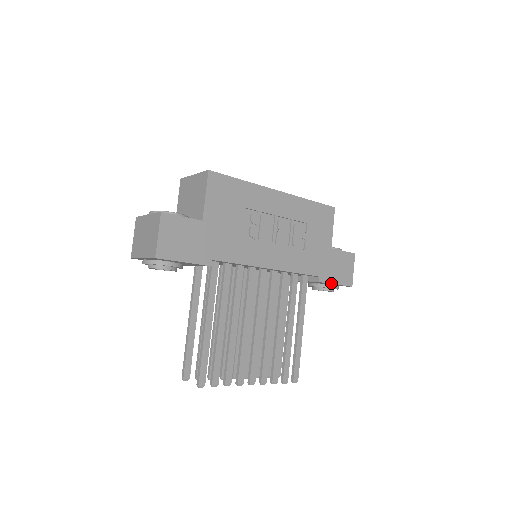
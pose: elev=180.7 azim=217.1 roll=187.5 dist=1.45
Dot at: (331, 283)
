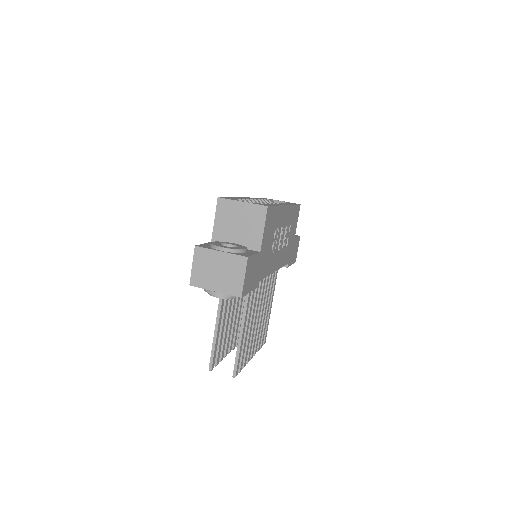
Dot at: (290, 265)
